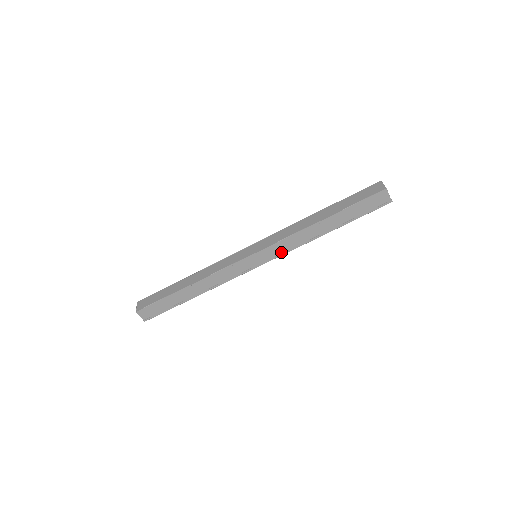
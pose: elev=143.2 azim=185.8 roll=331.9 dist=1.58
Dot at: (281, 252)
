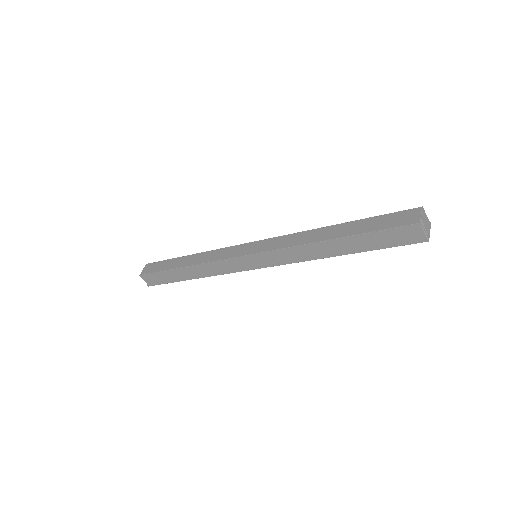
Dot at: (281, 261)
